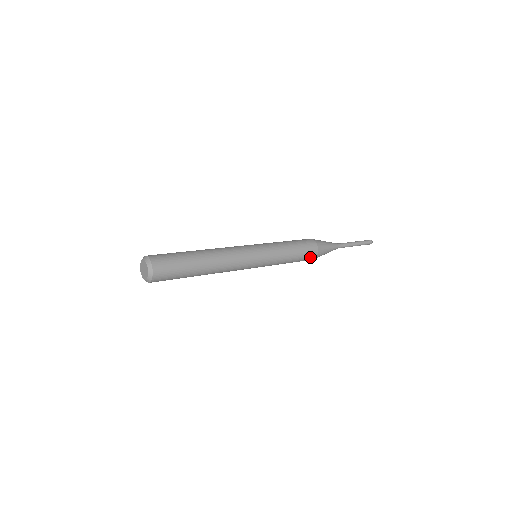
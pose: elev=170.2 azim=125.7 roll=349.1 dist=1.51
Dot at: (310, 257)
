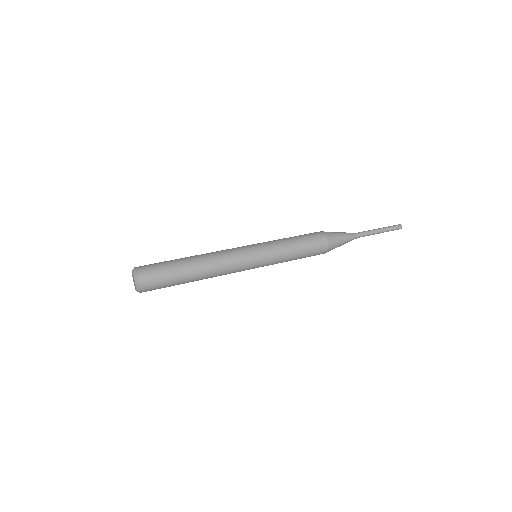
Dot at: (318, 253)
